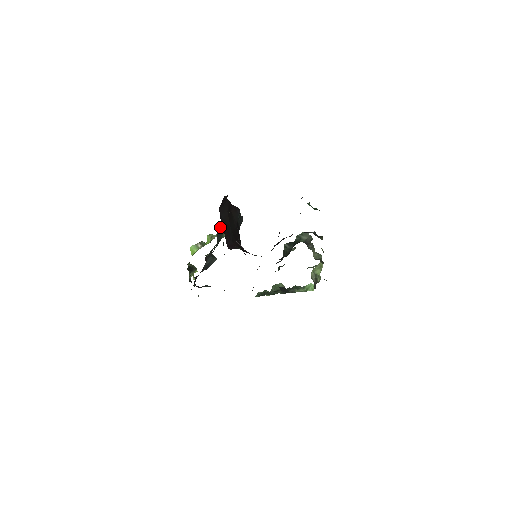
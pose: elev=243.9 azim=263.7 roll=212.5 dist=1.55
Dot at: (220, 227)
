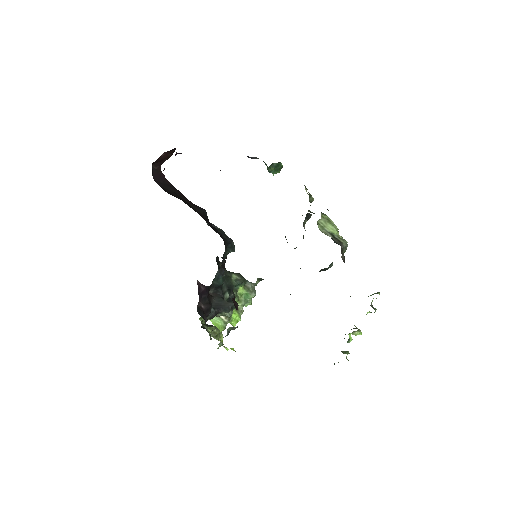
Dot at: occluded
